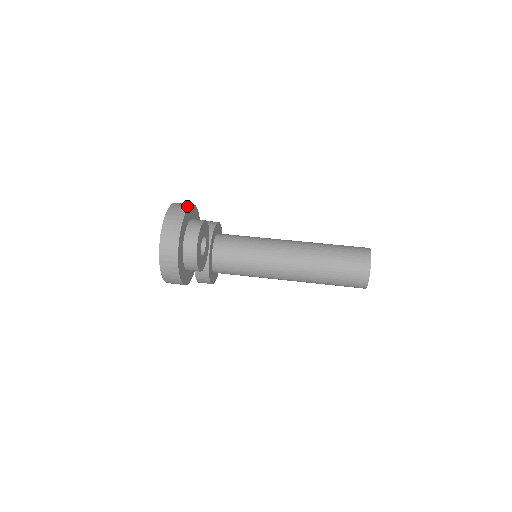
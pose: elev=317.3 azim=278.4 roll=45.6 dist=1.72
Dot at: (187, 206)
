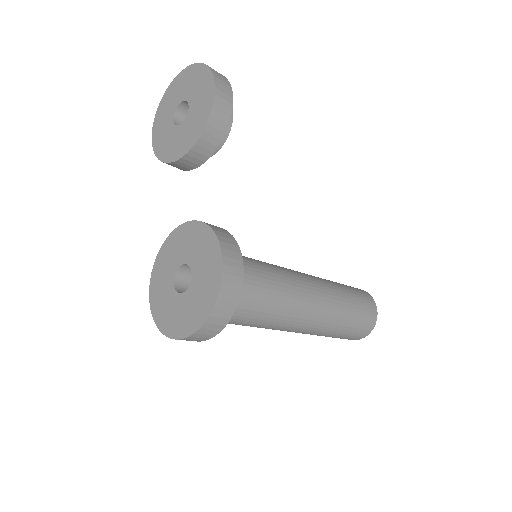
Dot at: occluded
